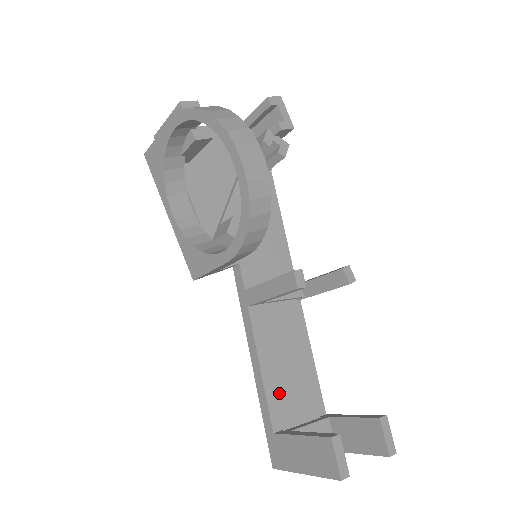
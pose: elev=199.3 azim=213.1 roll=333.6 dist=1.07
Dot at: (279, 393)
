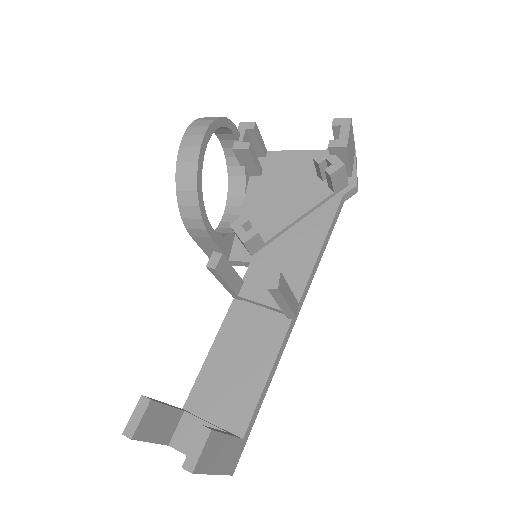
Dot at: (211, 382)
